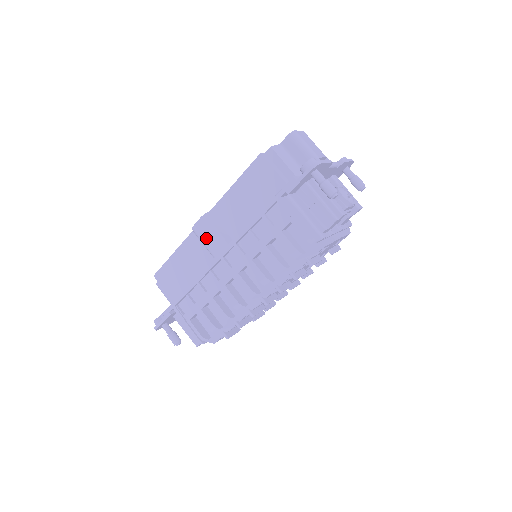
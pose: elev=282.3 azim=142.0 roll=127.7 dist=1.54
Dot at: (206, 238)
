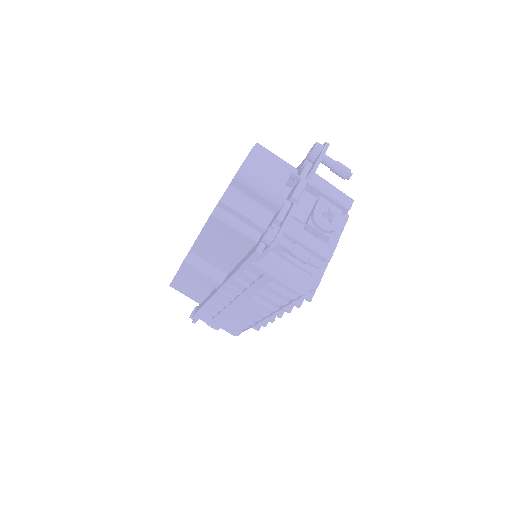
Dot at: (198, 275)
